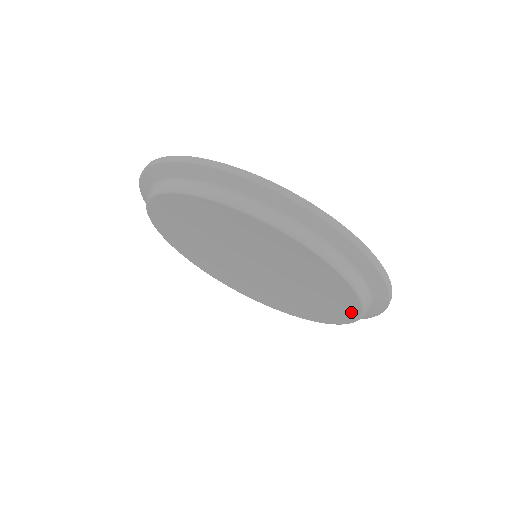
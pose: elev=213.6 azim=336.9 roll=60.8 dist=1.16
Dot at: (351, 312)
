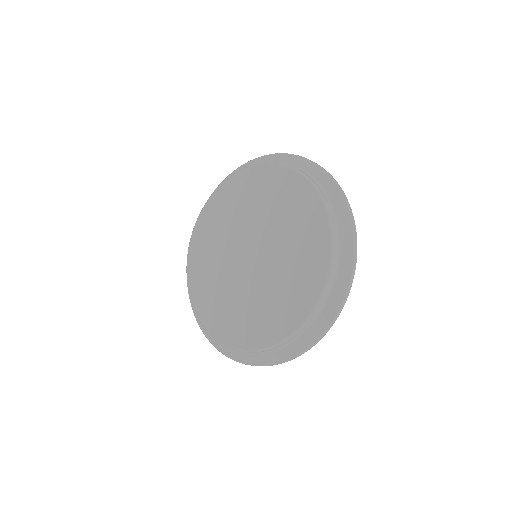
Dot at: (305, 307)
